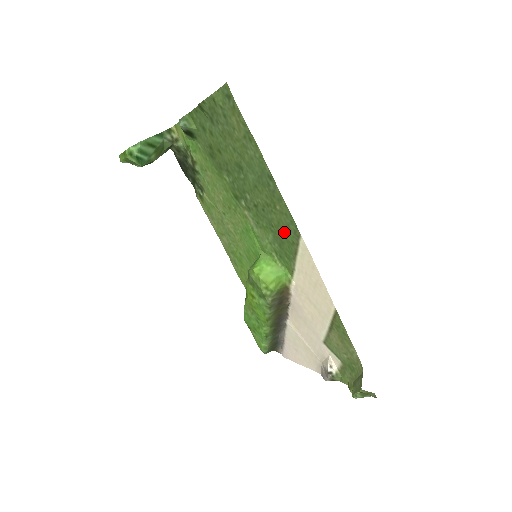
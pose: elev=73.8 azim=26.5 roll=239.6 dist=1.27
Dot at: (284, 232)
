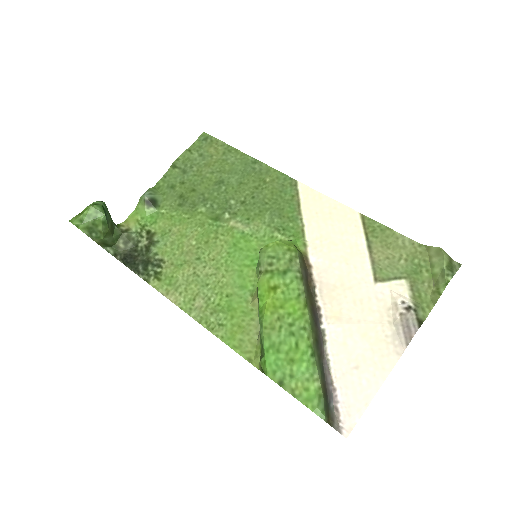
Dot at: (280, 196)
